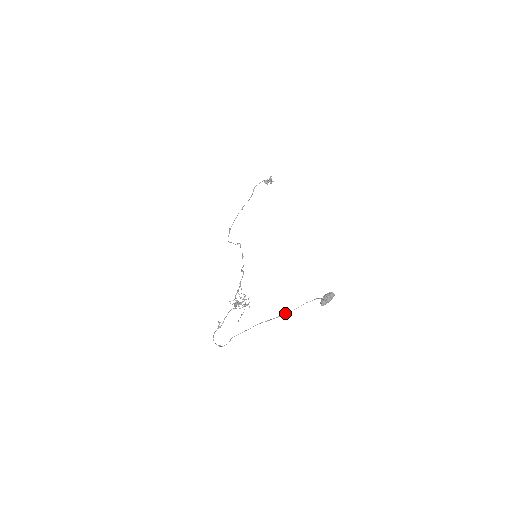
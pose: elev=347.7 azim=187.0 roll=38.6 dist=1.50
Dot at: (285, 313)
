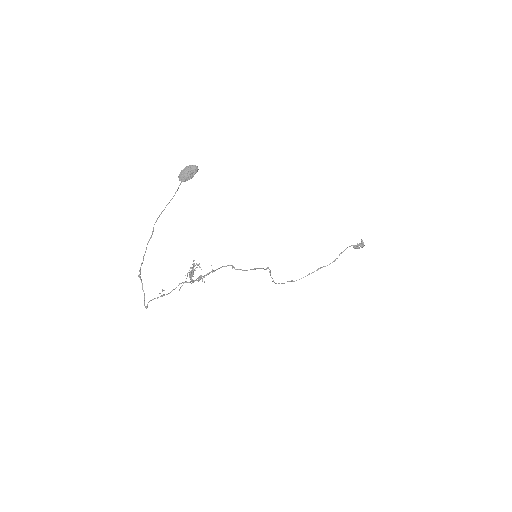
Dot at: occluded
